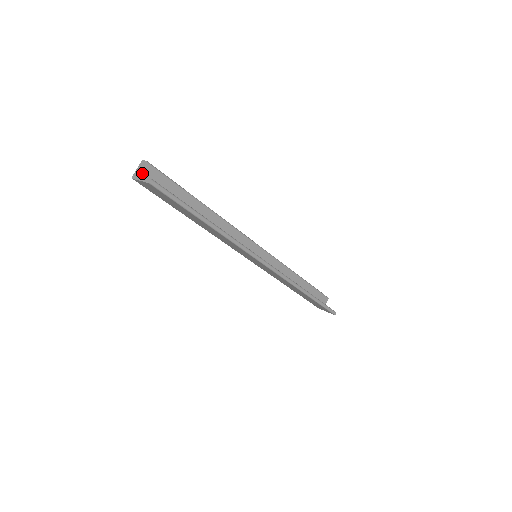
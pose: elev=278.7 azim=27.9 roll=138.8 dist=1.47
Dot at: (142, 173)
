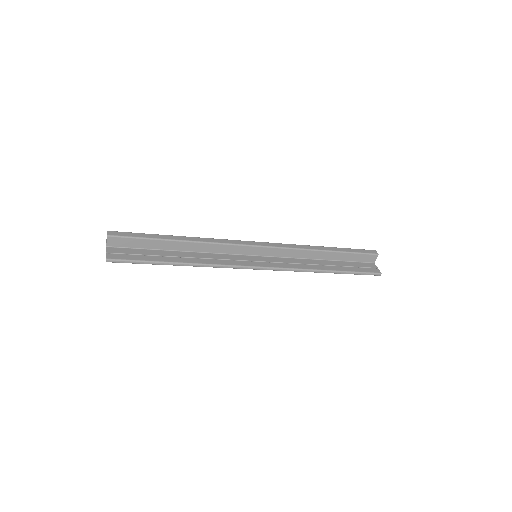
Dot at: (108, 244)
